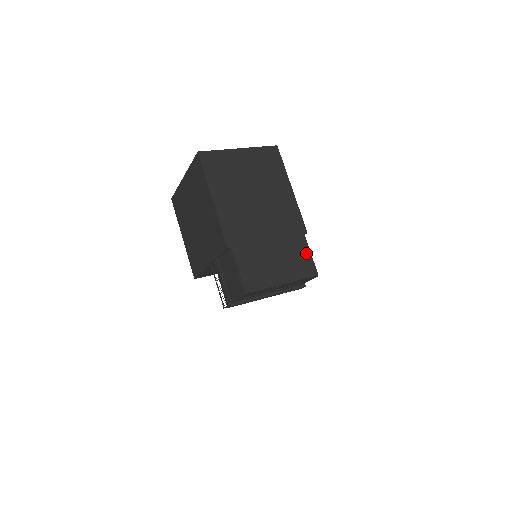
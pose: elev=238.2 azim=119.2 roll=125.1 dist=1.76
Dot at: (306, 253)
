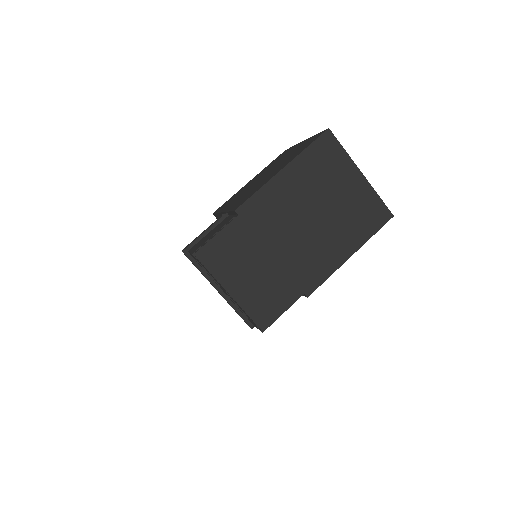
Dot at: (282, 306)
